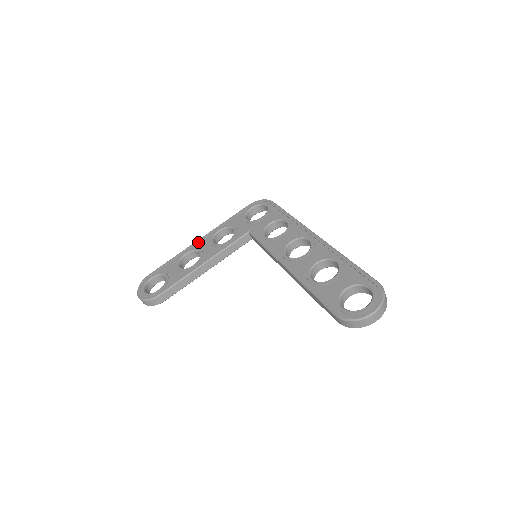
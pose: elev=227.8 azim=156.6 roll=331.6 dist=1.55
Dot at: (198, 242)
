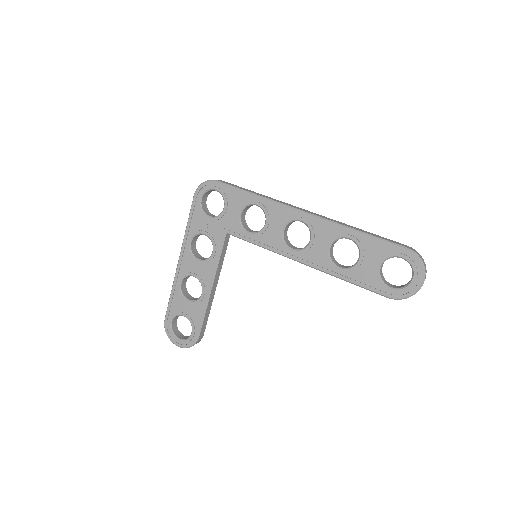
Dot at: (180, 265)
